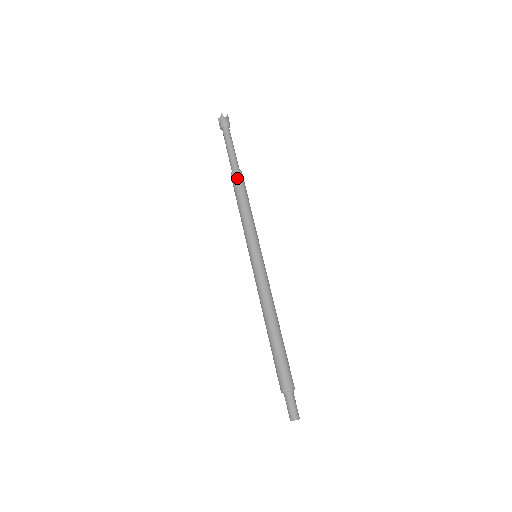
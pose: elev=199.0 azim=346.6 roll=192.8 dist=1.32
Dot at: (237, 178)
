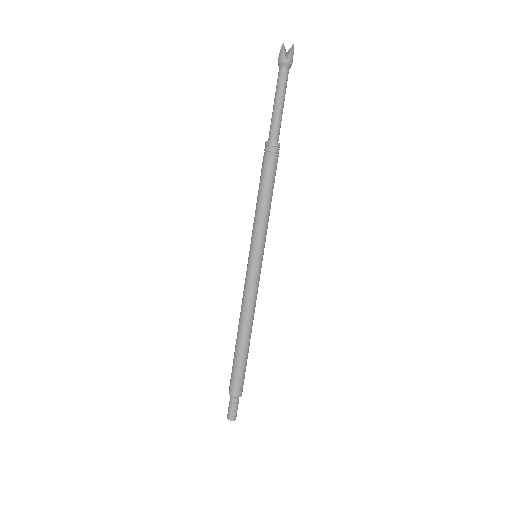
Dot at: (267, 153)
